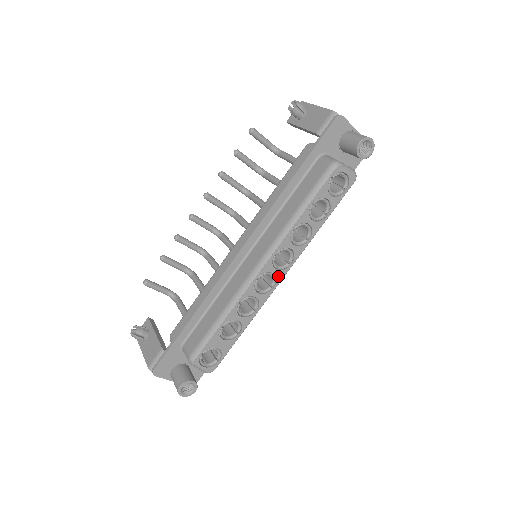
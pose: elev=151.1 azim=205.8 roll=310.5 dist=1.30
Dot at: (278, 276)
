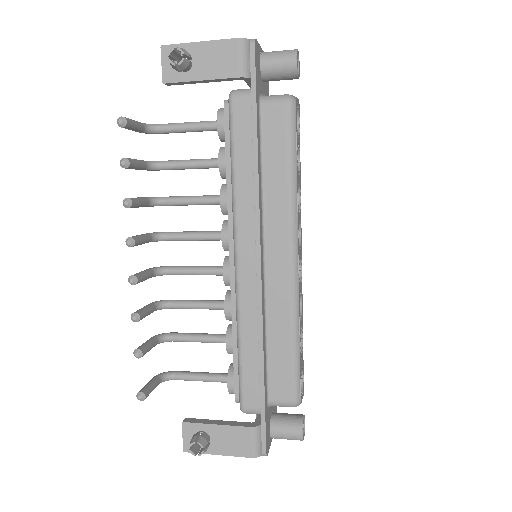
Dot at: (301, 255)
